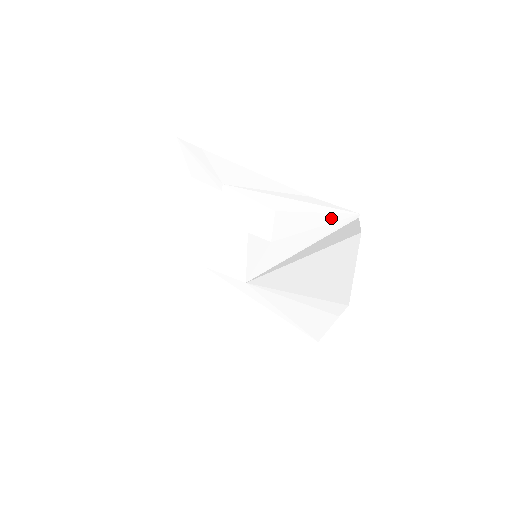
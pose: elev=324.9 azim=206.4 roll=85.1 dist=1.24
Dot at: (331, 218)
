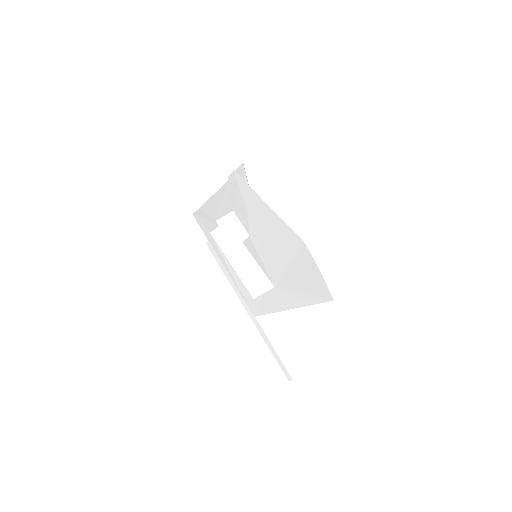
Dot at: occluded
